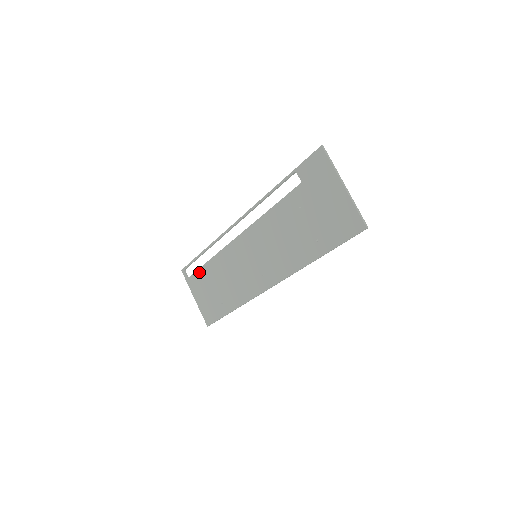
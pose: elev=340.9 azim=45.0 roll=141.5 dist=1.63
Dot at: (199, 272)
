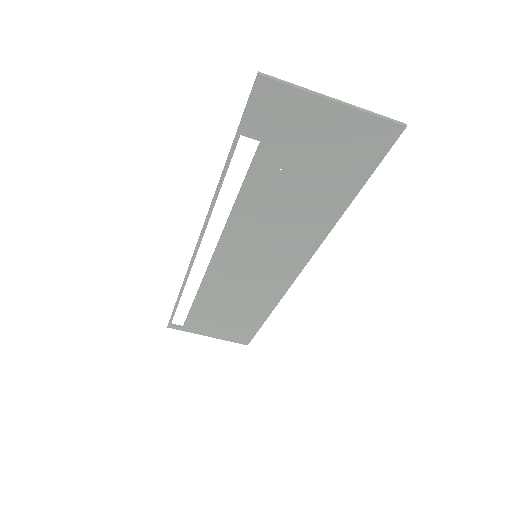
Dot at: (192, 315)
